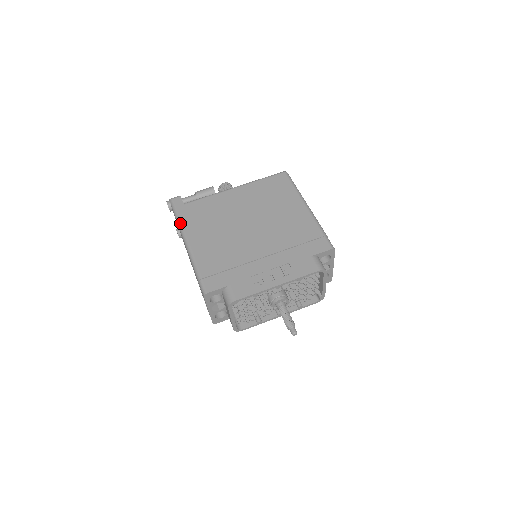
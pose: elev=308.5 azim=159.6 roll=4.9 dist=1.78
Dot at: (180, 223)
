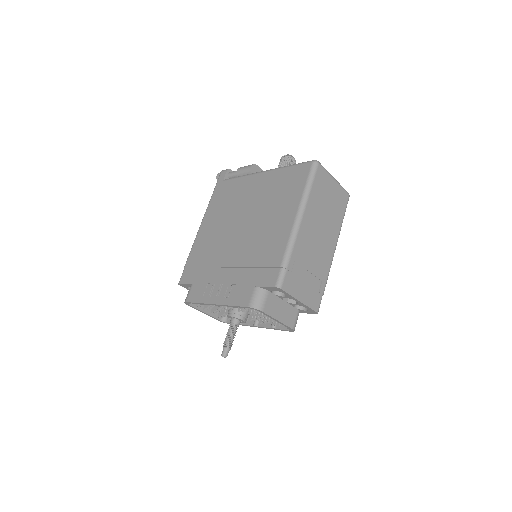
Dot at: (209, 202)
